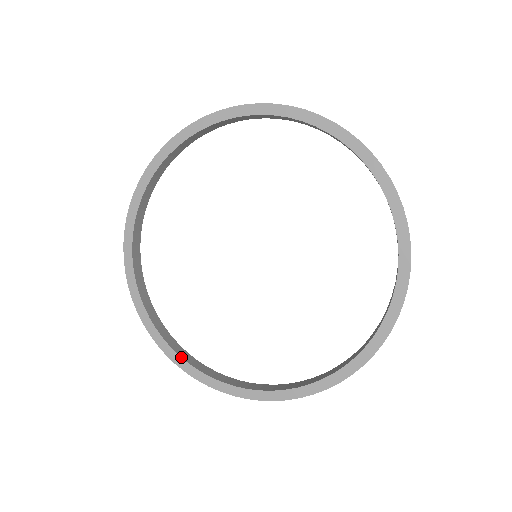
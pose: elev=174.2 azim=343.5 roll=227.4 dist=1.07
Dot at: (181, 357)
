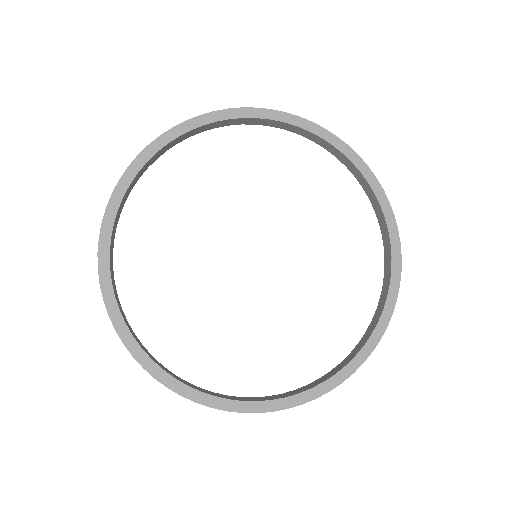
Dot at: (230, 399)
